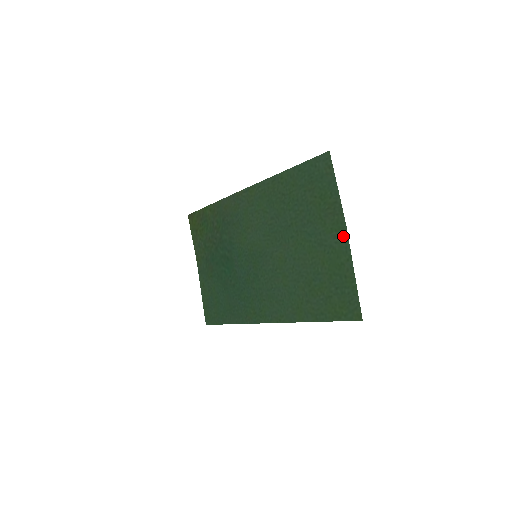
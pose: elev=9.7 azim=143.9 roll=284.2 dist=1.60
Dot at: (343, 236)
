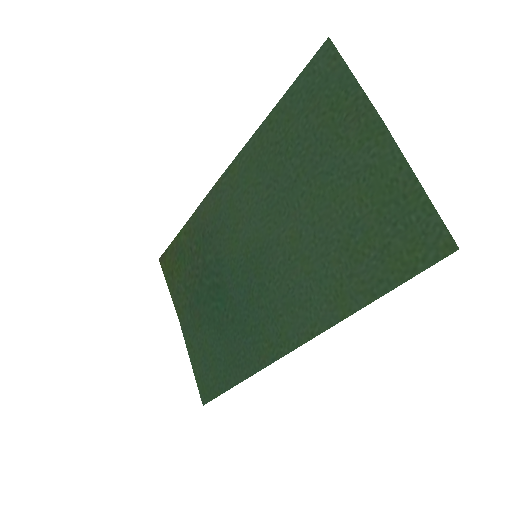
Dot at: (382, 138)
